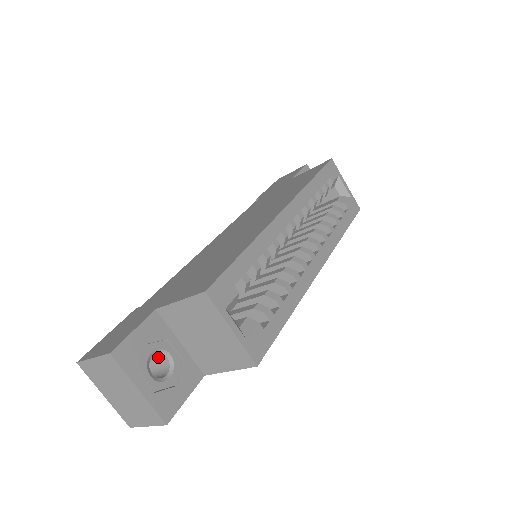
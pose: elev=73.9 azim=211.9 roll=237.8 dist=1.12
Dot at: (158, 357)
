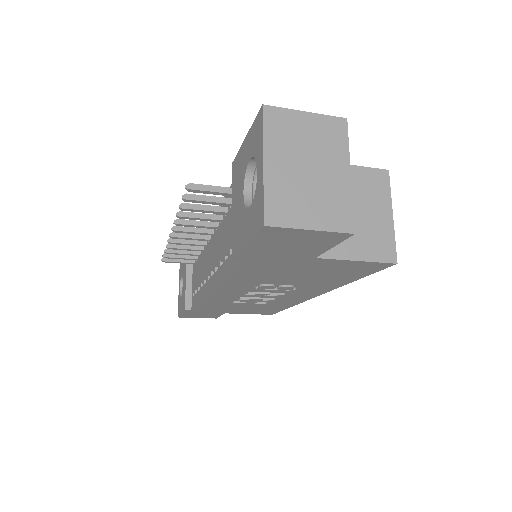
Dot at: occluded
